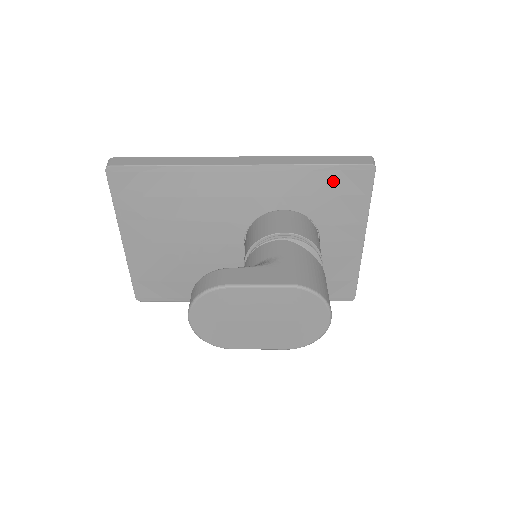
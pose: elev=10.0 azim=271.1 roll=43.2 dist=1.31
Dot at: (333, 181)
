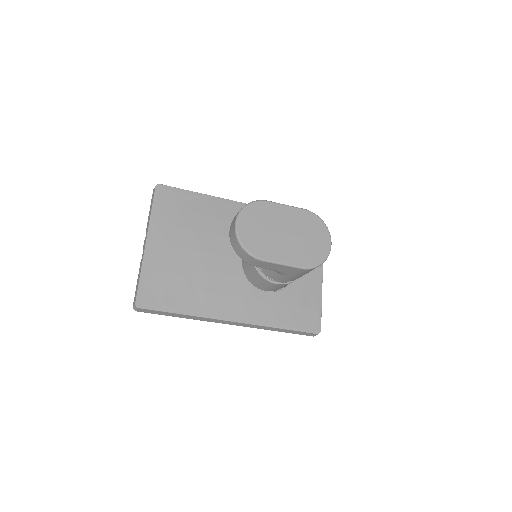
Dot at: occluded
